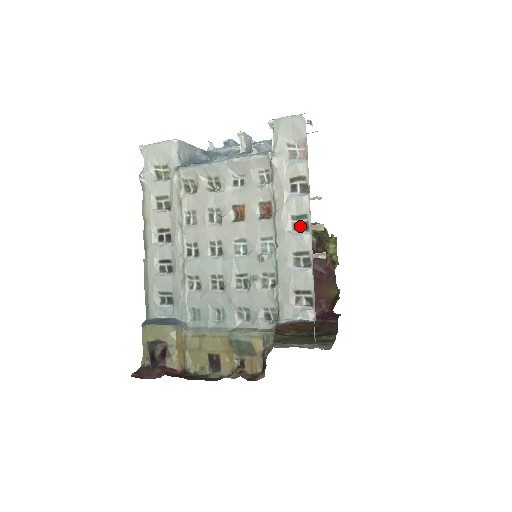
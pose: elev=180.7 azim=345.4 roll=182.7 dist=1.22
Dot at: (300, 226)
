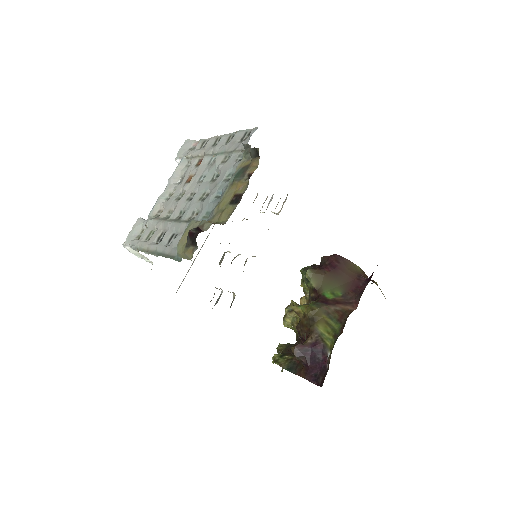
Dot at: occluded
